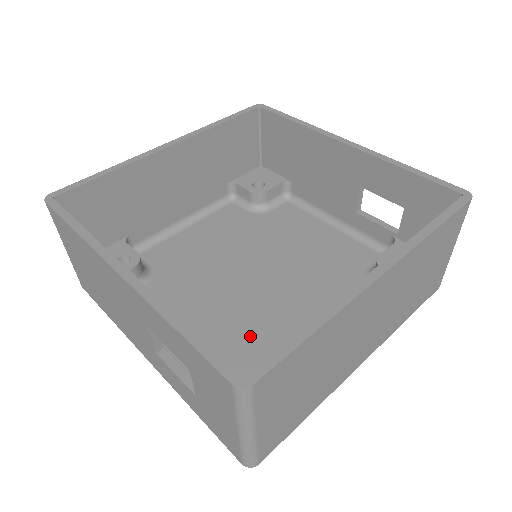
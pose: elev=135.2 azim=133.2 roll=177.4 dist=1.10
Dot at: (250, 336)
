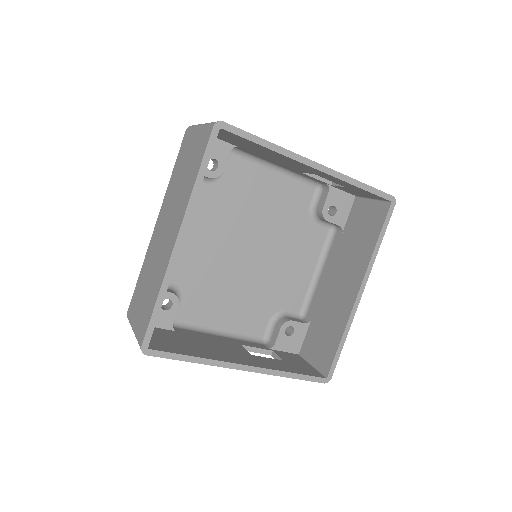
Dot at: (264, 295)
